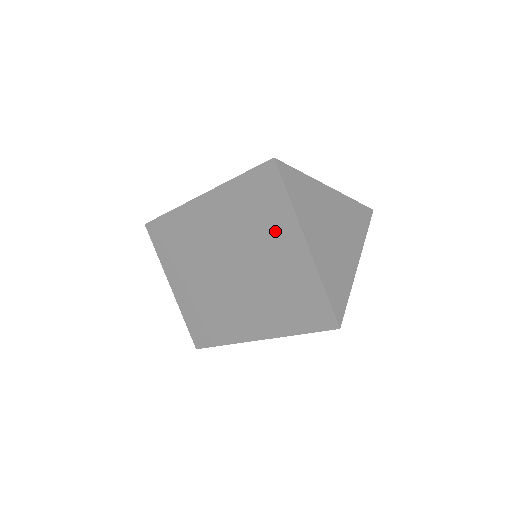
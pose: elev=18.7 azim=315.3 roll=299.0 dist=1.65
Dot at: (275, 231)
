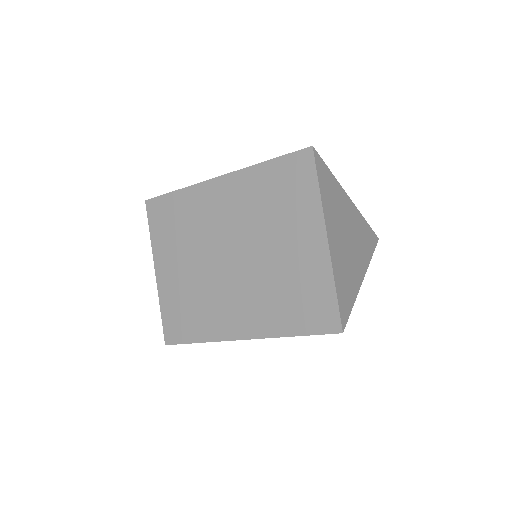
Dot at: (295, 221)
